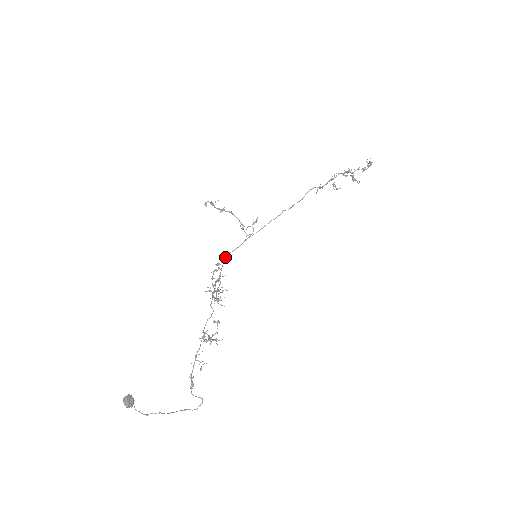
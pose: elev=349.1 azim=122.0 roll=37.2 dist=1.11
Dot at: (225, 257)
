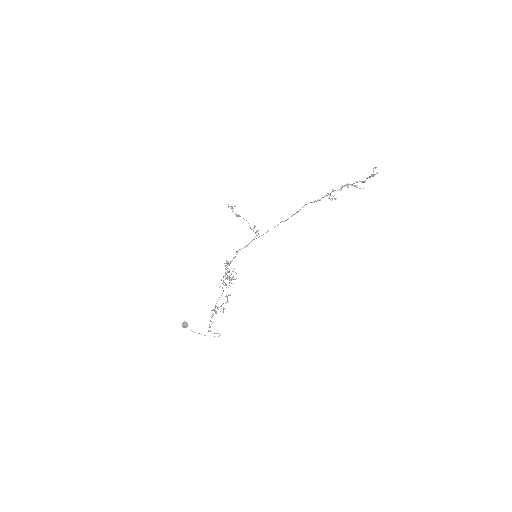
Dot at: occluded
